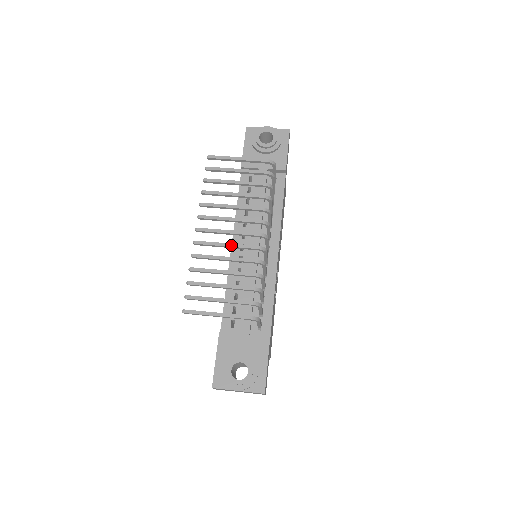
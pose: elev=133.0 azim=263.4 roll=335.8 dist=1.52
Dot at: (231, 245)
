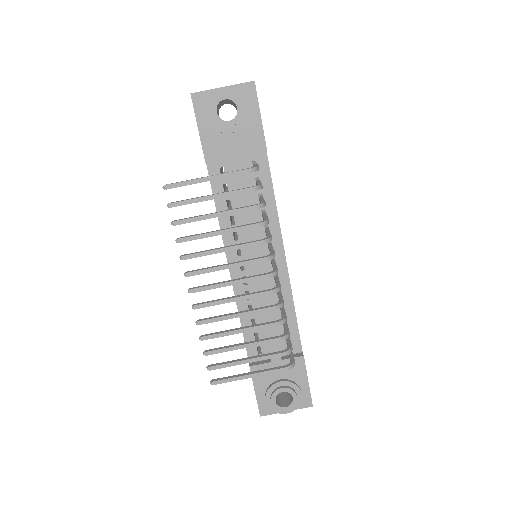
Dot at: (239, 299)
